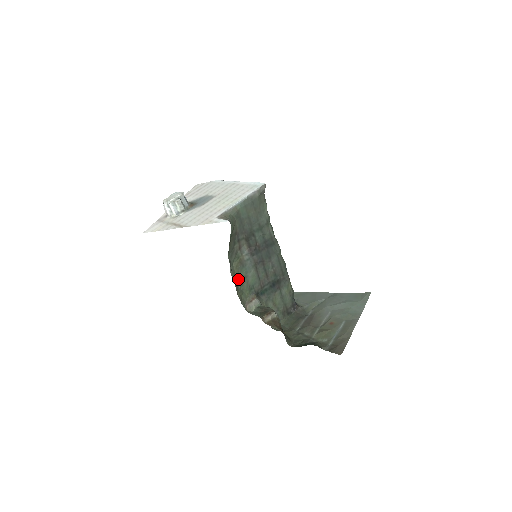
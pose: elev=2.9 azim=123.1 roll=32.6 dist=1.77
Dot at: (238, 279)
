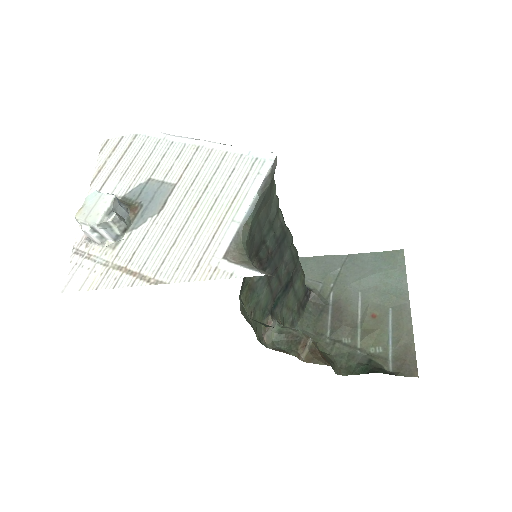
Dot at: (249, 312)
